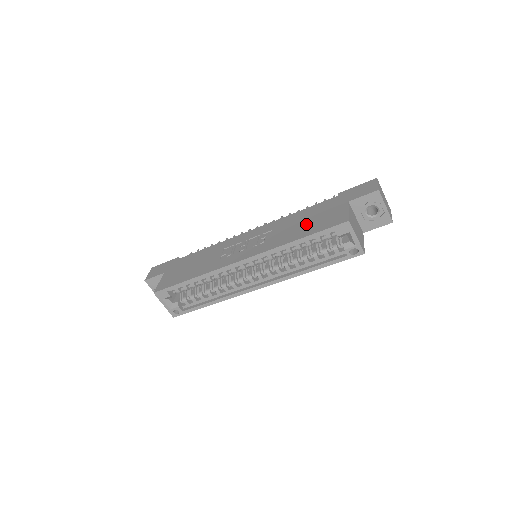
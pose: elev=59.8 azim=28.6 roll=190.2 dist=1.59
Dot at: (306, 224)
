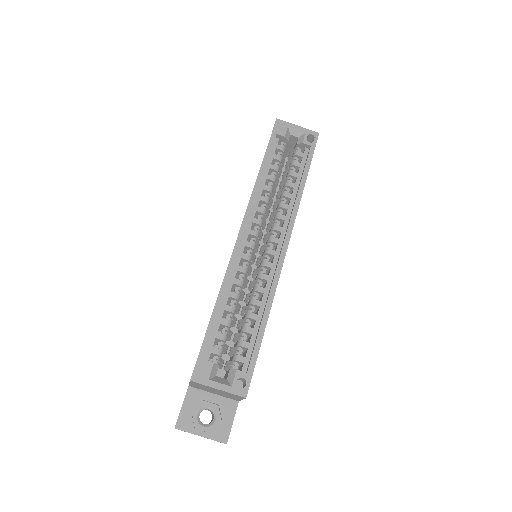
Dot at: occluded
